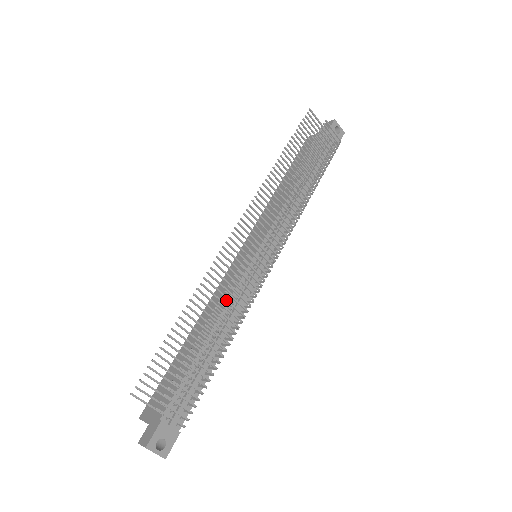
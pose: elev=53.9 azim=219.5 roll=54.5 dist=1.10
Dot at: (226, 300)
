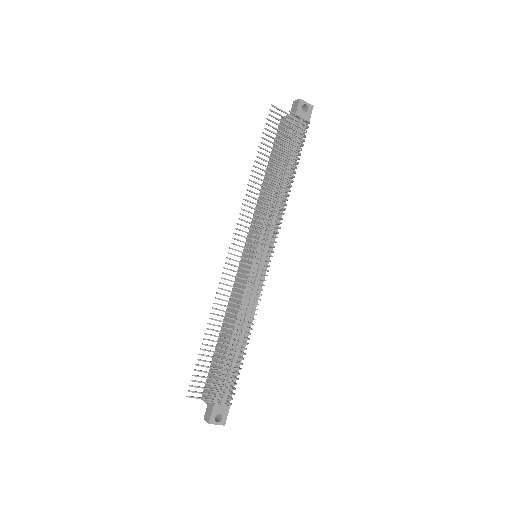
Dot at: (237, 309)
